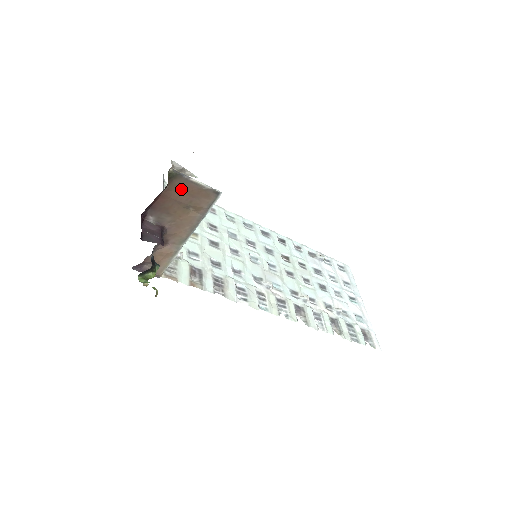
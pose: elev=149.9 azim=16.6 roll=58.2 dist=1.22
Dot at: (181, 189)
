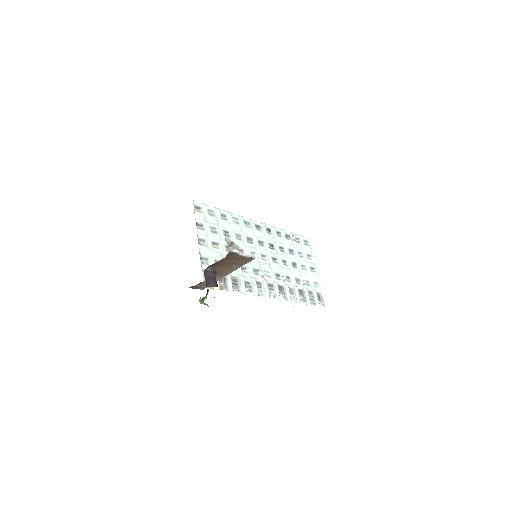
Dot at: (232, 258)
